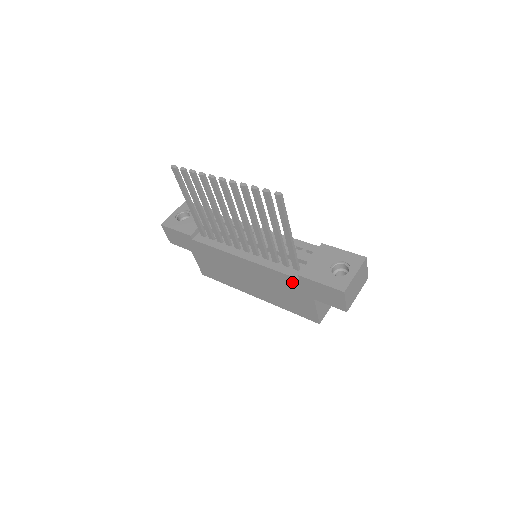
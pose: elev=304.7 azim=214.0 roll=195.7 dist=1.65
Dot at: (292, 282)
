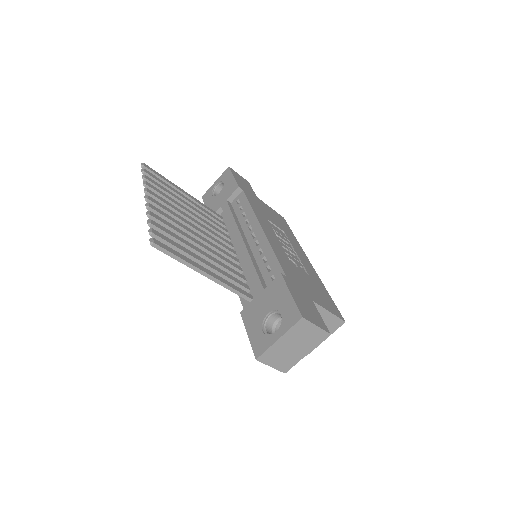
Dot at: occluded
